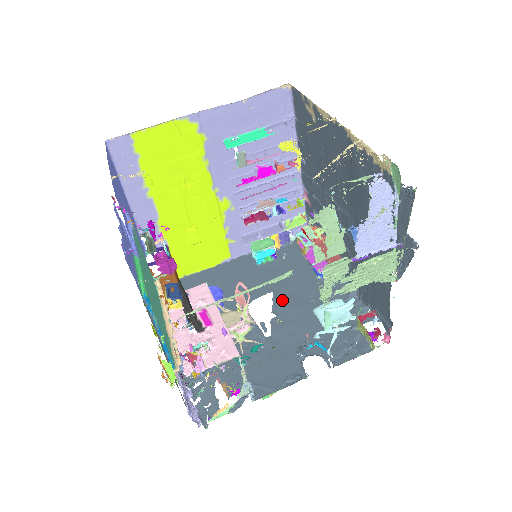
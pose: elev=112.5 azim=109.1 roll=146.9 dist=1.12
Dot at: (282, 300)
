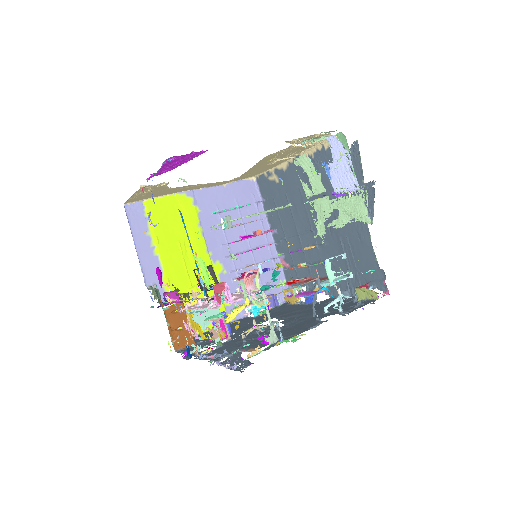
Dot at: (285, 316)
